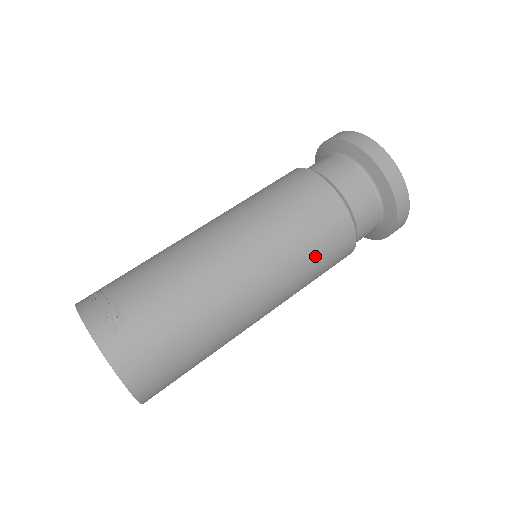
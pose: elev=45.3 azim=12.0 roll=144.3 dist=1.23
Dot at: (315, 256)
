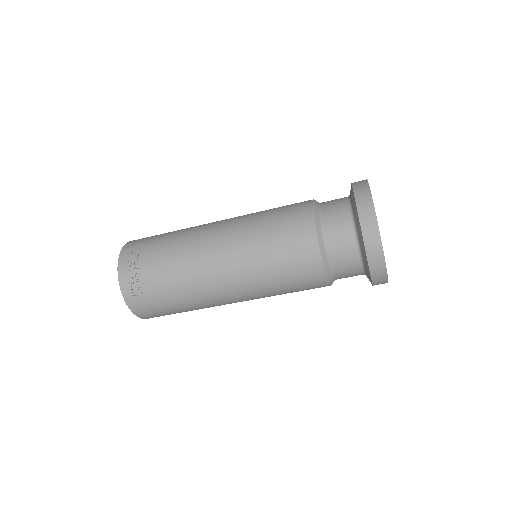
Dot at: (288, 291)
